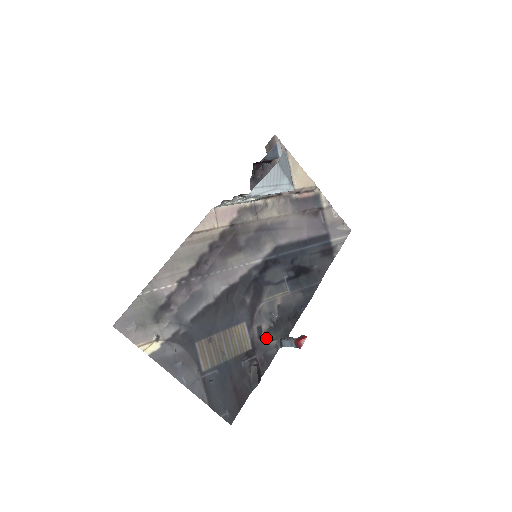
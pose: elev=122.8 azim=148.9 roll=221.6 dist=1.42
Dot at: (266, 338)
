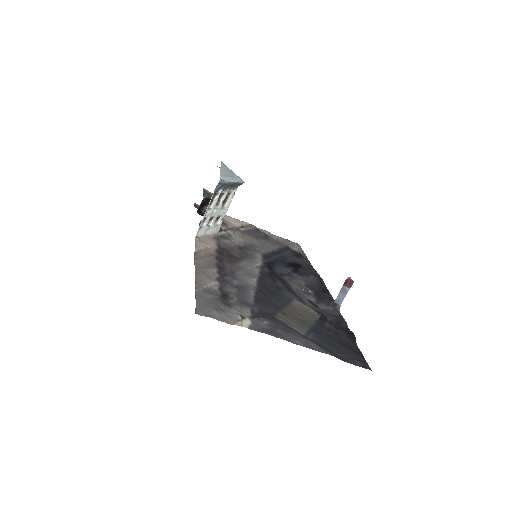
Dot at: (322, 306)
